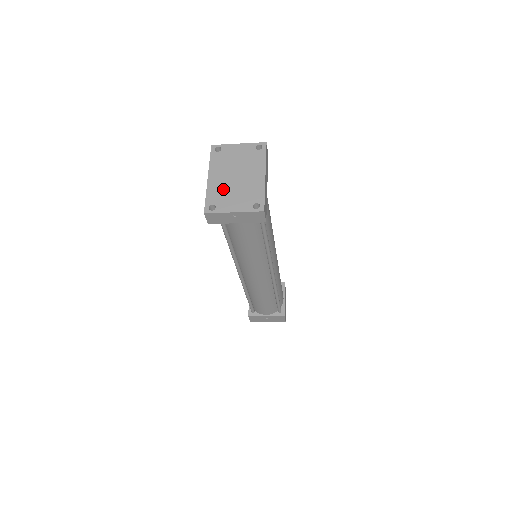
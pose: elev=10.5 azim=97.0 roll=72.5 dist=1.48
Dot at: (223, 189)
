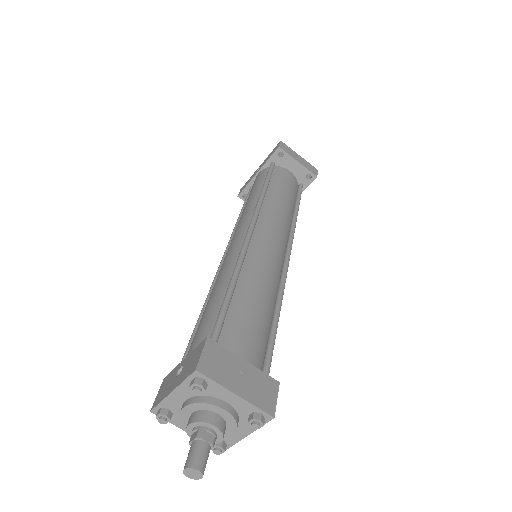
Dot at: occluded
